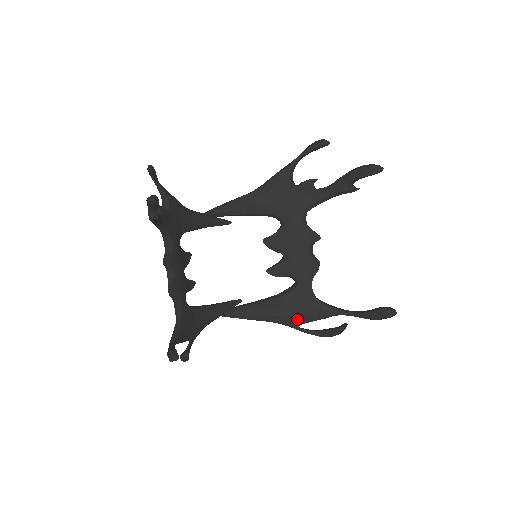
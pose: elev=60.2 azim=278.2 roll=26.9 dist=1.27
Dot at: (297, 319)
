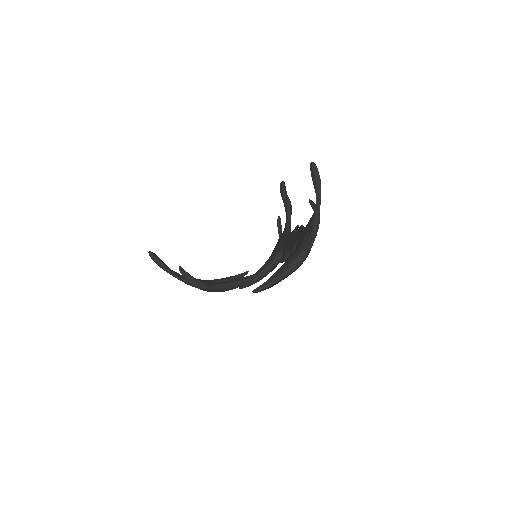
Dot at: (303, 243)
